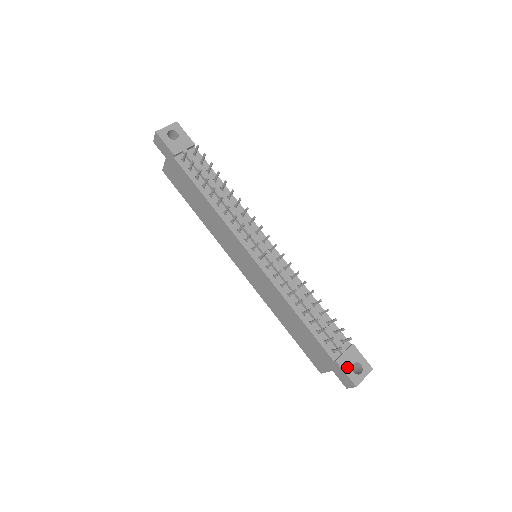
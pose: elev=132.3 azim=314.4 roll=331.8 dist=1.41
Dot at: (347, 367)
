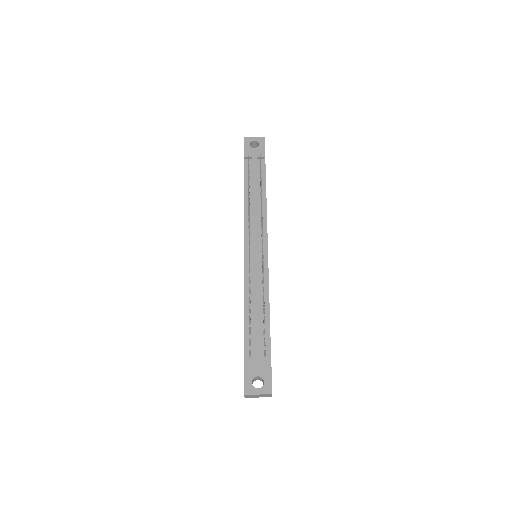
Dot at: (250, 374)
